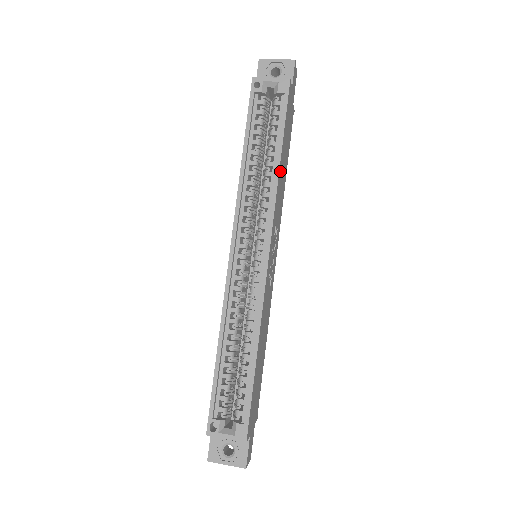
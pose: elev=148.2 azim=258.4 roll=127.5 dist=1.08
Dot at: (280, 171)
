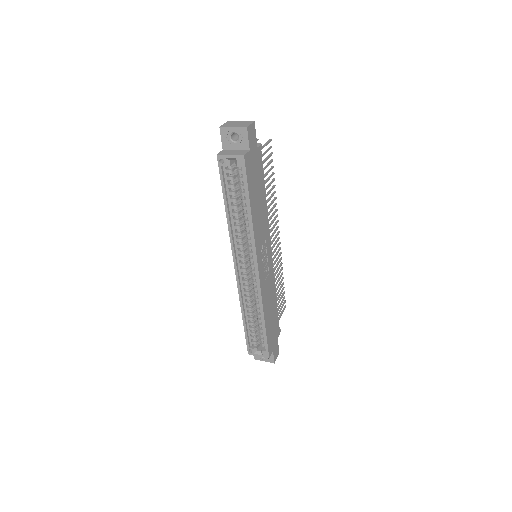
Dot at: (254, 218)
